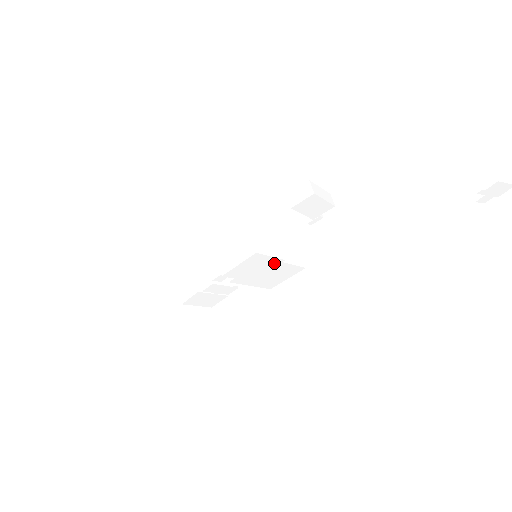
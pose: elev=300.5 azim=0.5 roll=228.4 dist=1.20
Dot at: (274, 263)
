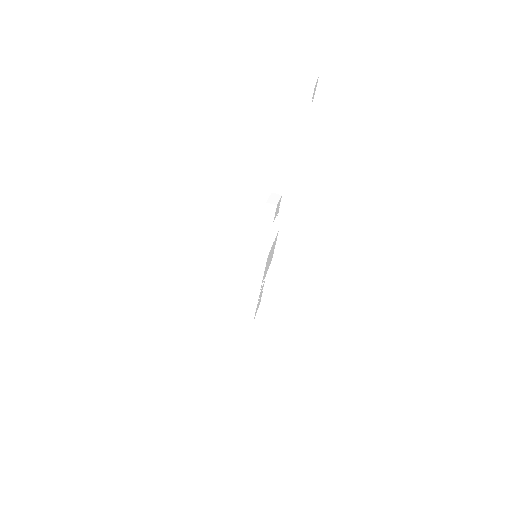
Dot at: occluded
